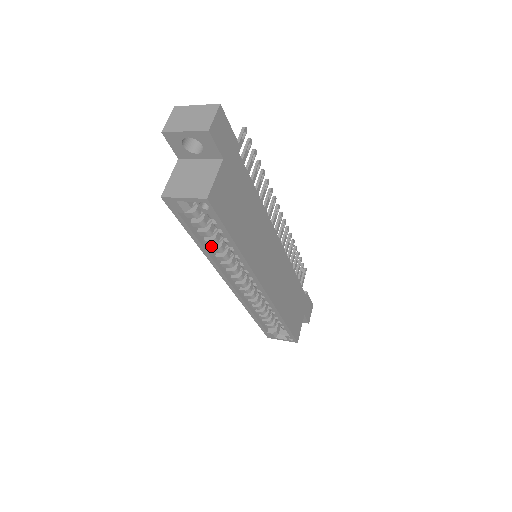
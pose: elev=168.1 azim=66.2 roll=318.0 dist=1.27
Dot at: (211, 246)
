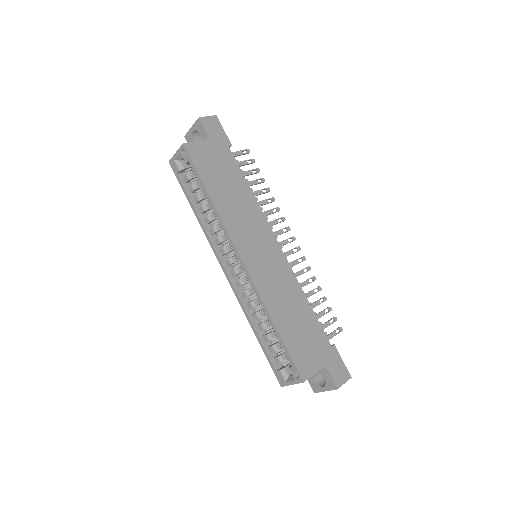
Dot at: (206, 218)
